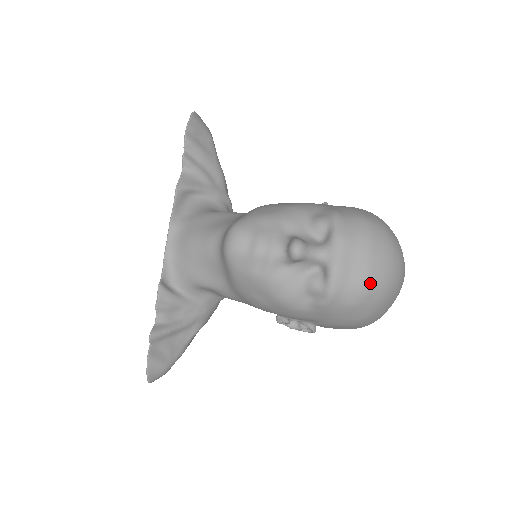
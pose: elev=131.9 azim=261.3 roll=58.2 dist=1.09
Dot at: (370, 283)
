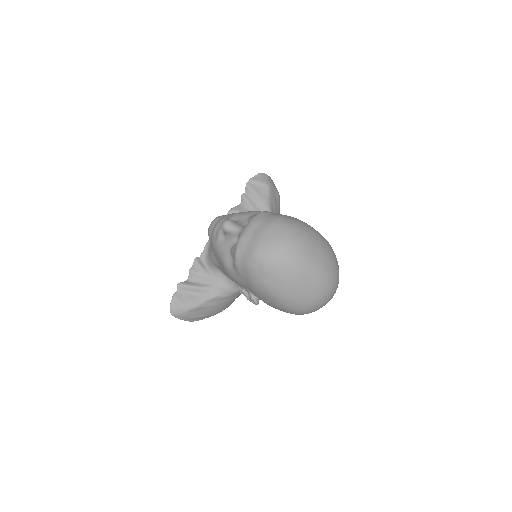
Dot at: (257, 251)
